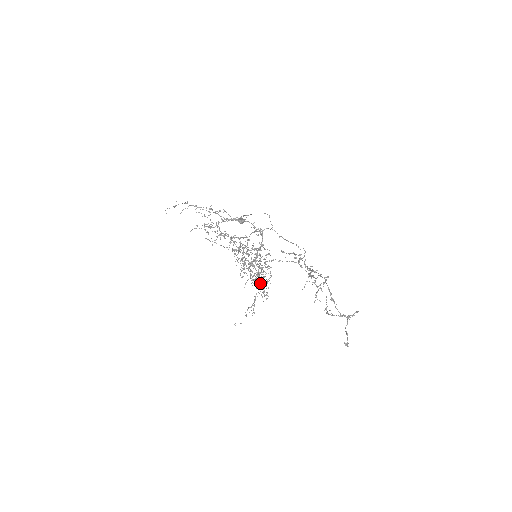
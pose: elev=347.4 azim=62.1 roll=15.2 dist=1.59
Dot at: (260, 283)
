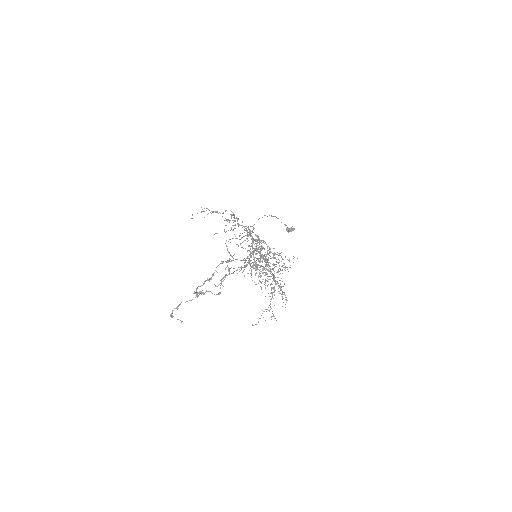
Dot at: (272, 287)
